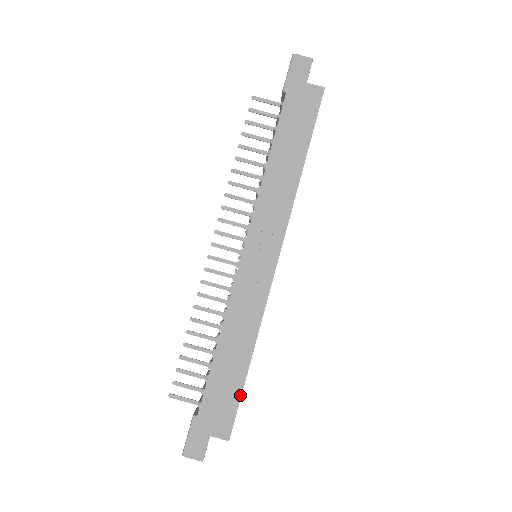
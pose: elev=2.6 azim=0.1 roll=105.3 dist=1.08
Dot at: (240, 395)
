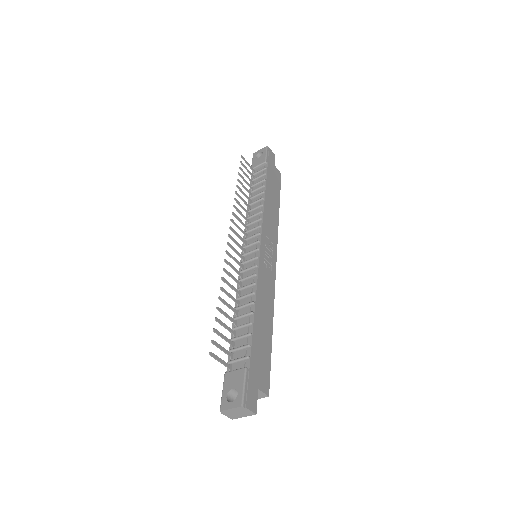
Dot at: occluded
